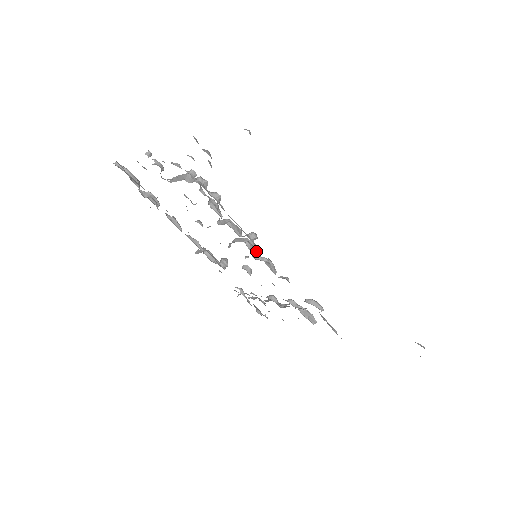
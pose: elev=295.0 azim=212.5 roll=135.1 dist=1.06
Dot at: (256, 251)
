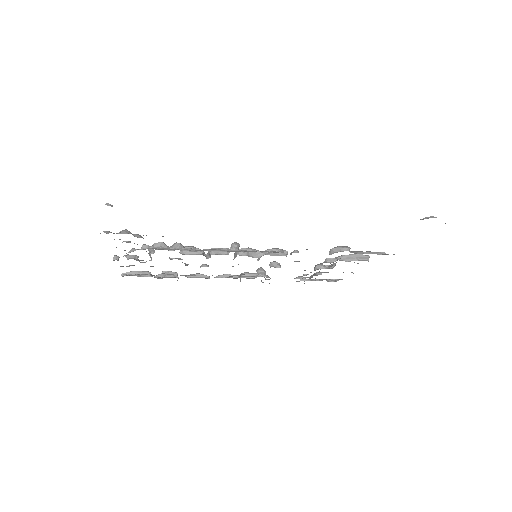
Dot at: occluded
